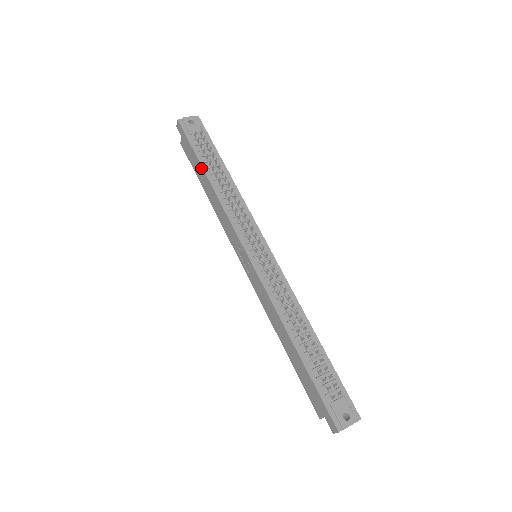
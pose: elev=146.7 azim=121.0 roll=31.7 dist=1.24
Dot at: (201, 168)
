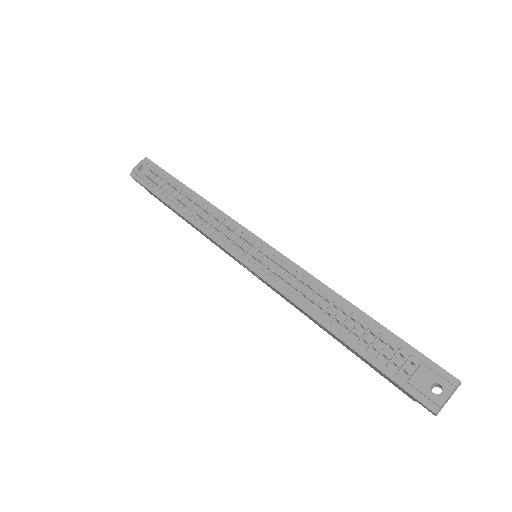
Dot at: (167, 205)
